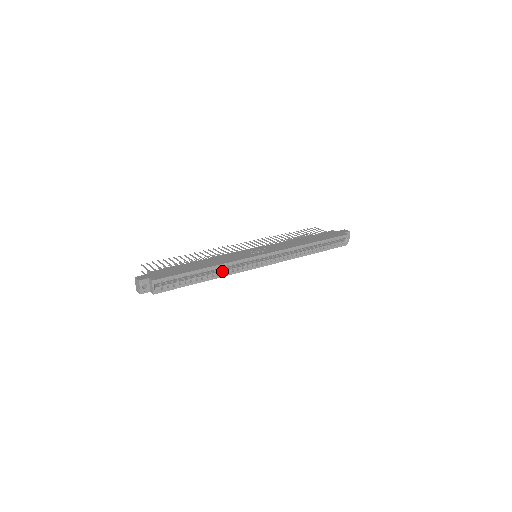
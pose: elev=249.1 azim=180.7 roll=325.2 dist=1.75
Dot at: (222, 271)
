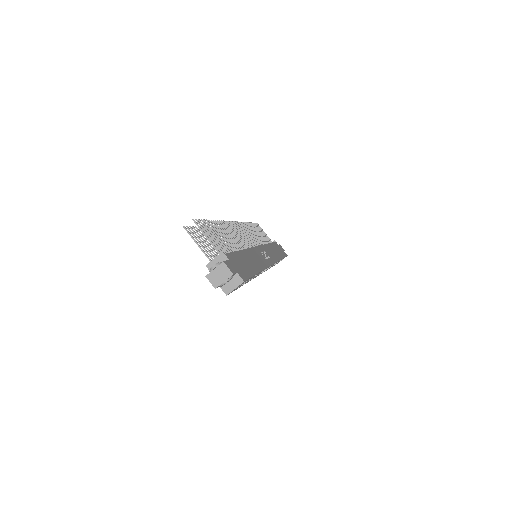
Dot at: occluded
